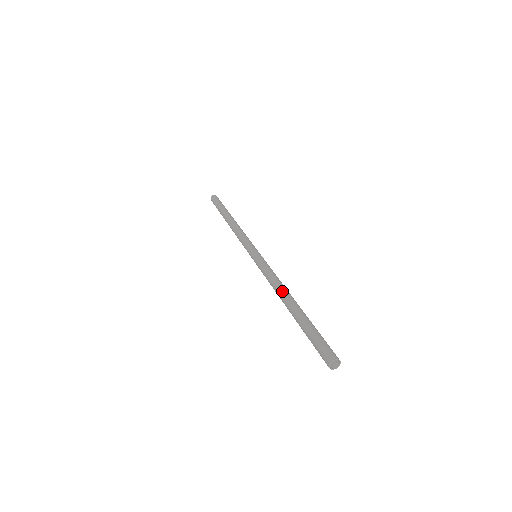
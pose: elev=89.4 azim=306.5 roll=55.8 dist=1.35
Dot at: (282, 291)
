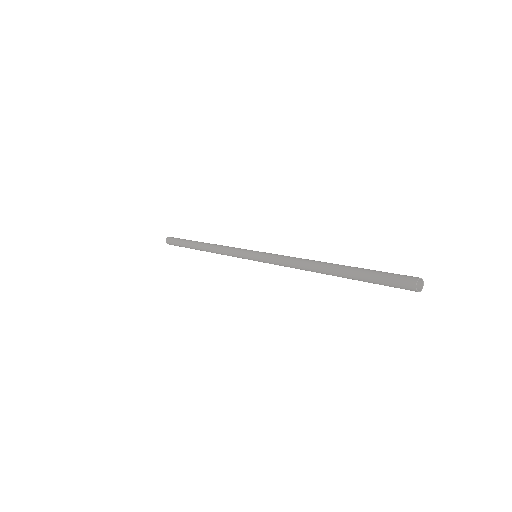
Dot at: (312, 262)
